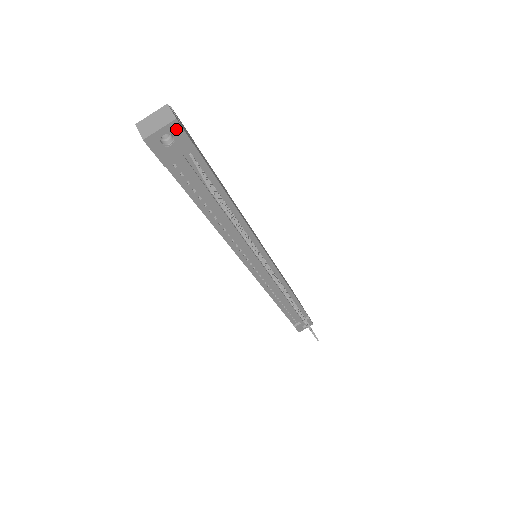
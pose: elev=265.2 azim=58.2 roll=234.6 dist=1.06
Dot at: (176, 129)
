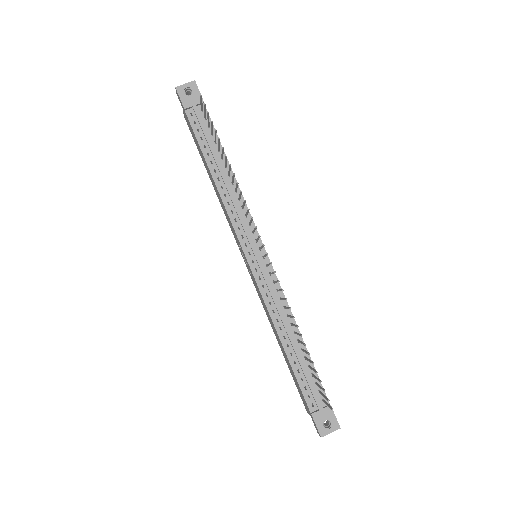
Dot at: (194, 87)
